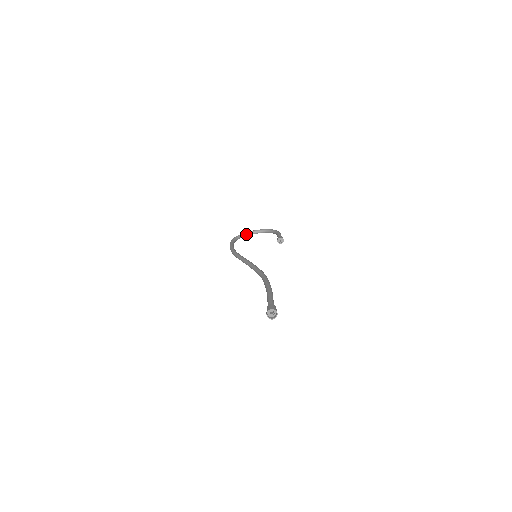
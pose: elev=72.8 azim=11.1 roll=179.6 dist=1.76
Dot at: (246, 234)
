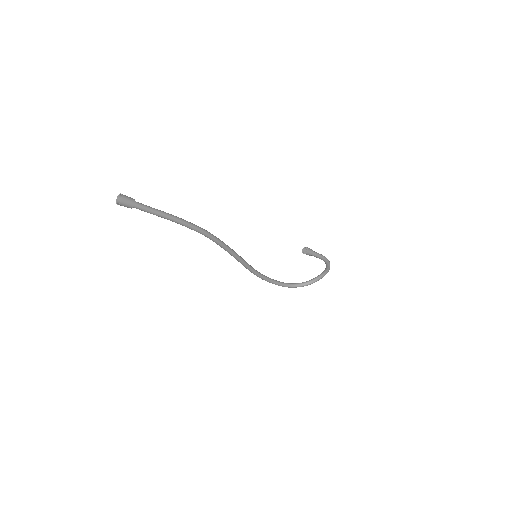
Dot at: (309, 281)
